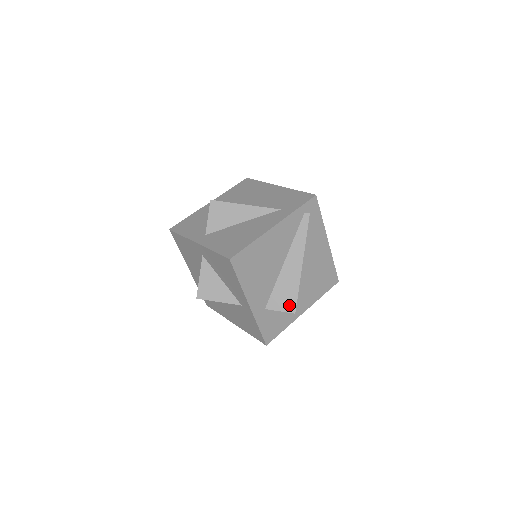
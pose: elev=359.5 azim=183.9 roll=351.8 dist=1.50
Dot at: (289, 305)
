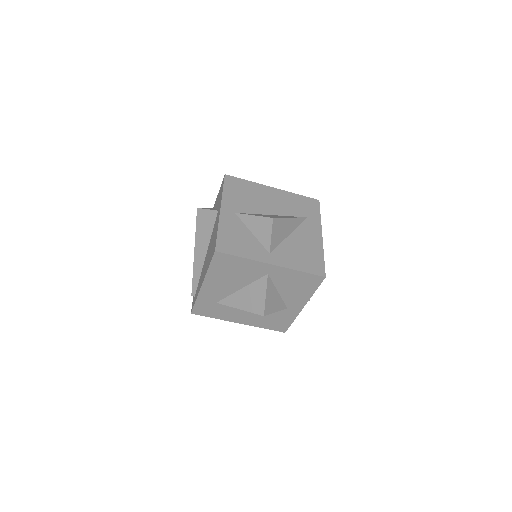
Dot at: occluded
